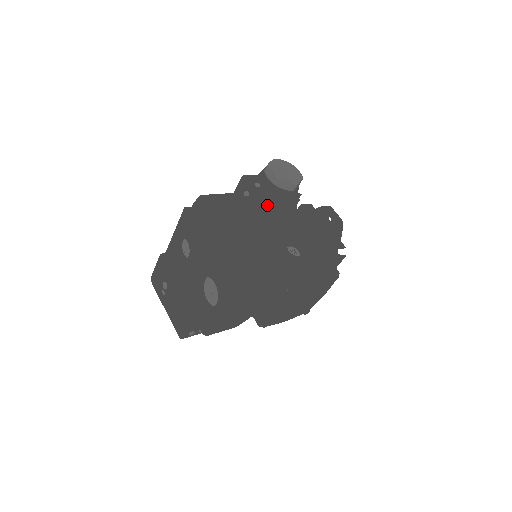
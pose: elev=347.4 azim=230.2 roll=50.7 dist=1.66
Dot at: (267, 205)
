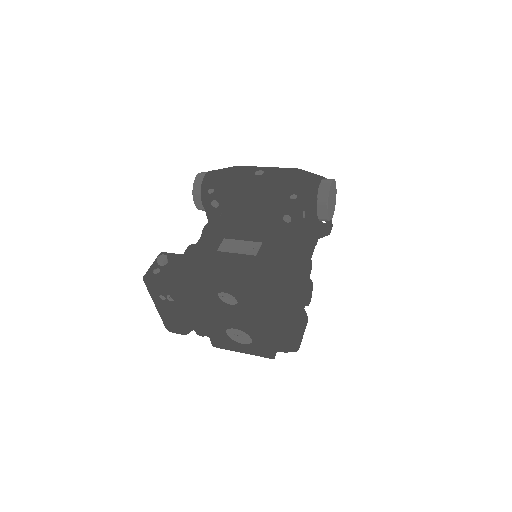
Dot at: (311, 256)
